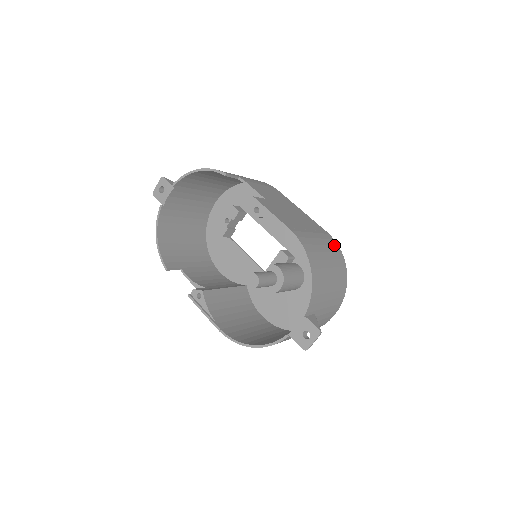
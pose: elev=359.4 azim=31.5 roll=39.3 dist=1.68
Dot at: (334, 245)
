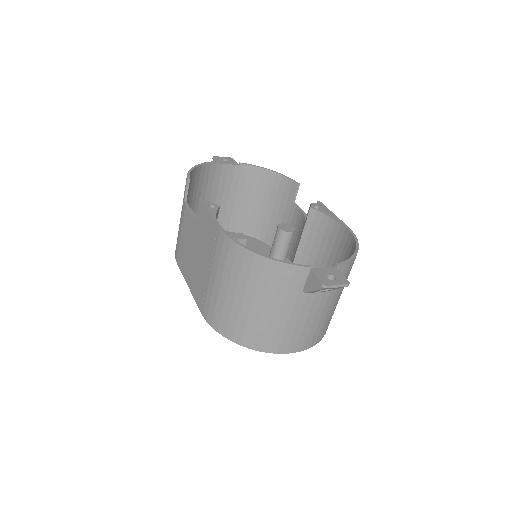
Dot at: occluded
